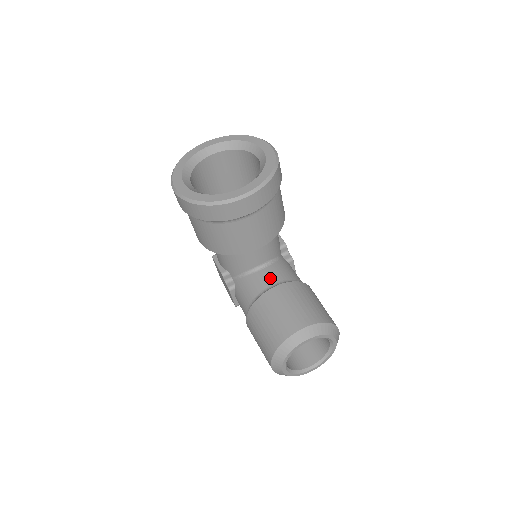
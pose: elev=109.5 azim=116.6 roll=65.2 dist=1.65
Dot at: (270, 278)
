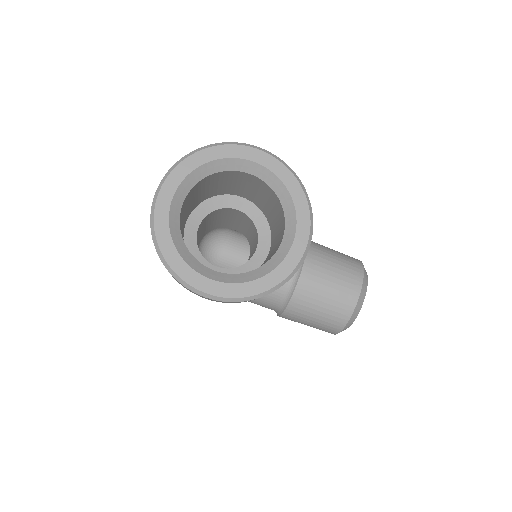
Dot at: occluded
